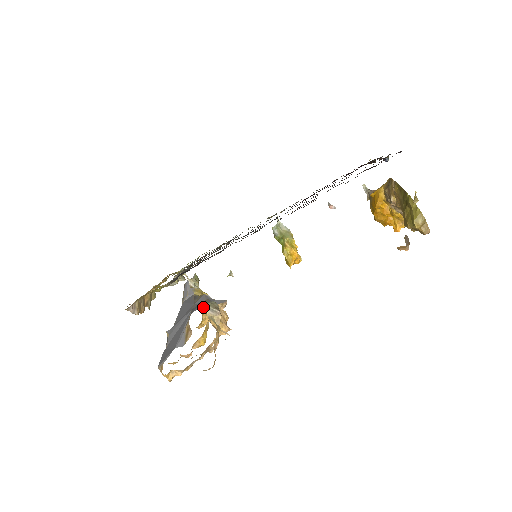
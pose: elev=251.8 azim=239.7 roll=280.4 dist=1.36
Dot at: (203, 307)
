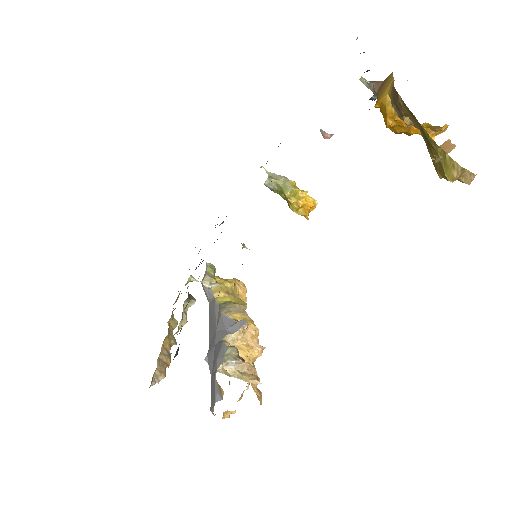
Dot at: (220, 369)
